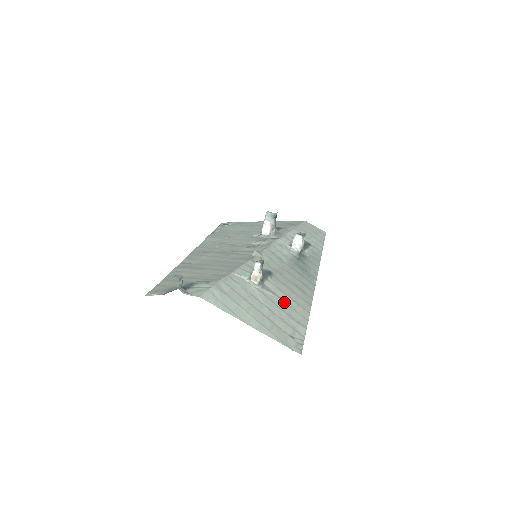
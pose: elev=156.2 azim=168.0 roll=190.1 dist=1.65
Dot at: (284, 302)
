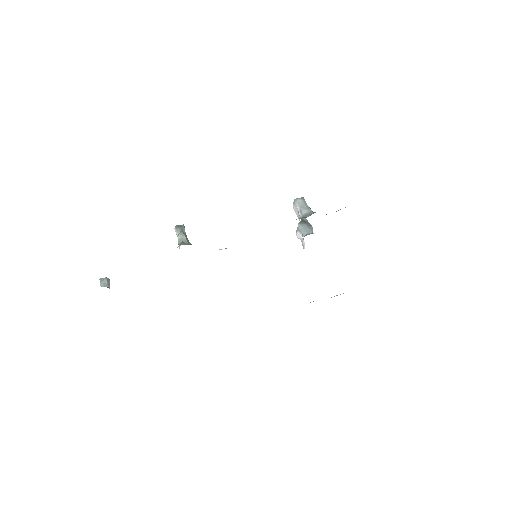
Dot at: occluded
